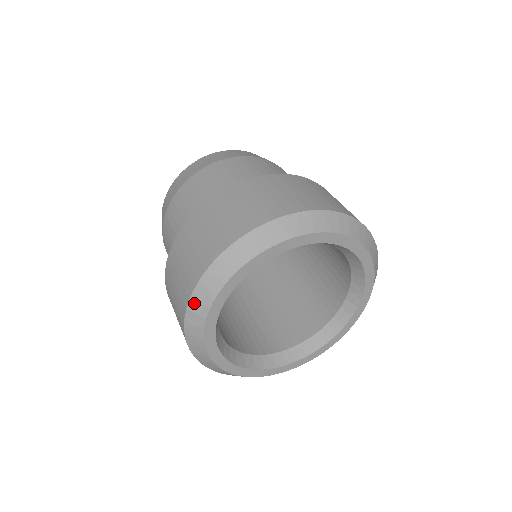
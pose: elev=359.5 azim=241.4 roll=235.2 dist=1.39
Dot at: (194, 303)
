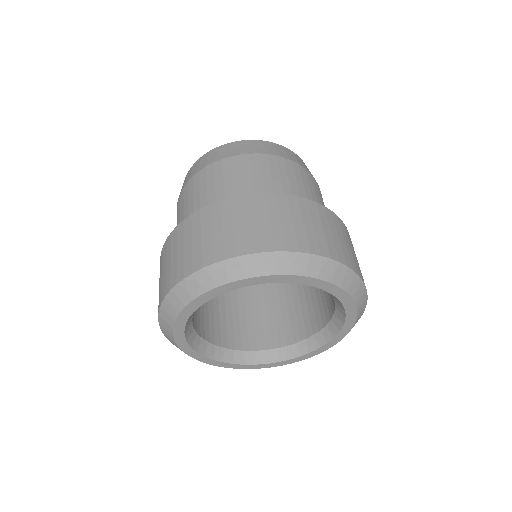
Dot at: (163, 313)
